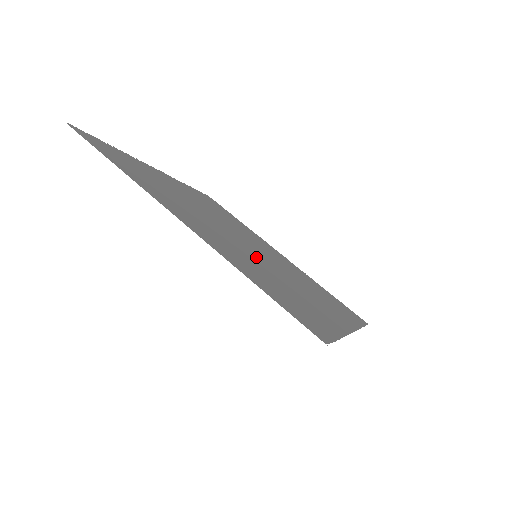
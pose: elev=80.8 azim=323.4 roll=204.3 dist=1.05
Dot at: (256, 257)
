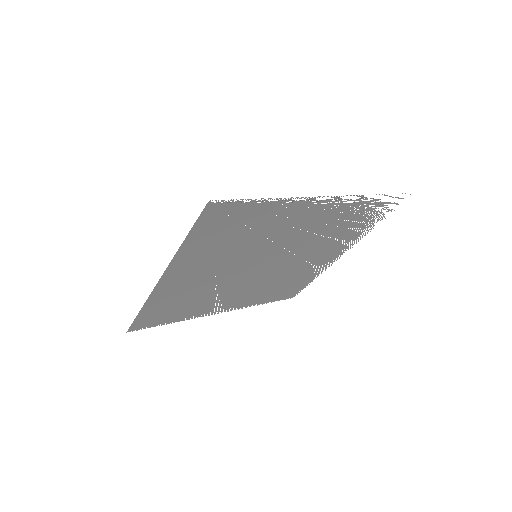
Dot at: (248, 254)
